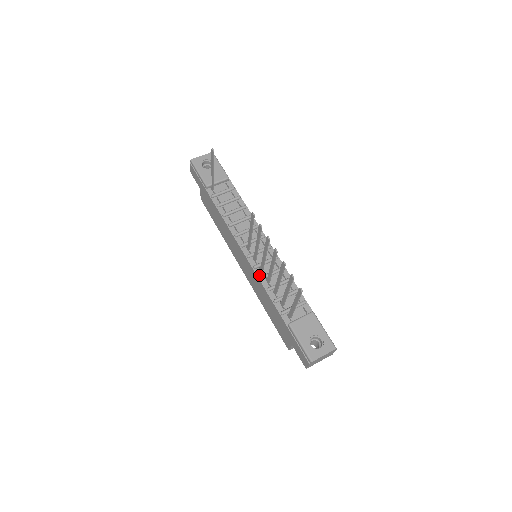
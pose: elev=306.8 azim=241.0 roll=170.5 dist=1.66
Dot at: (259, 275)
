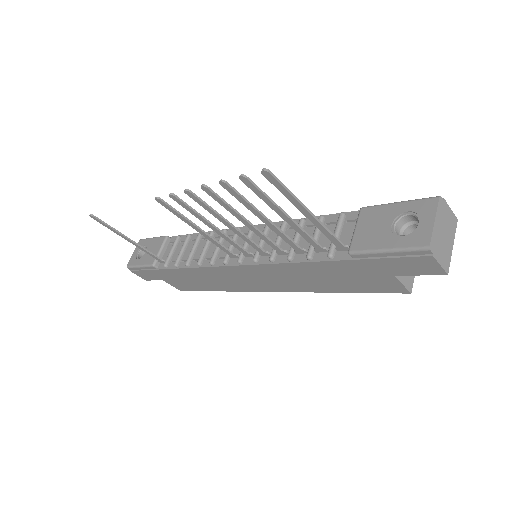
Dot at: (267, 261)
